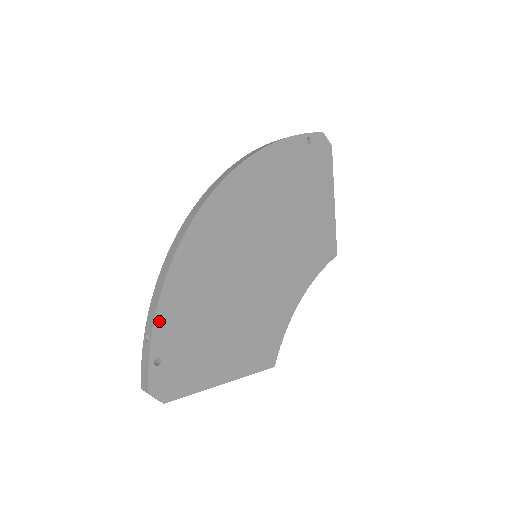
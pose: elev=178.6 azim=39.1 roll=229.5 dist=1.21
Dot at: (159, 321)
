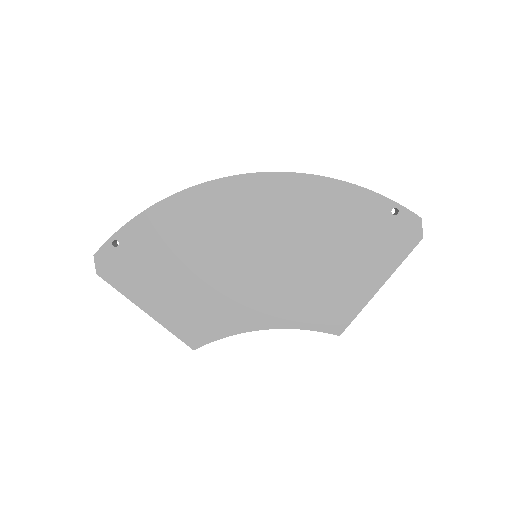
Dot at: (139, 220)
